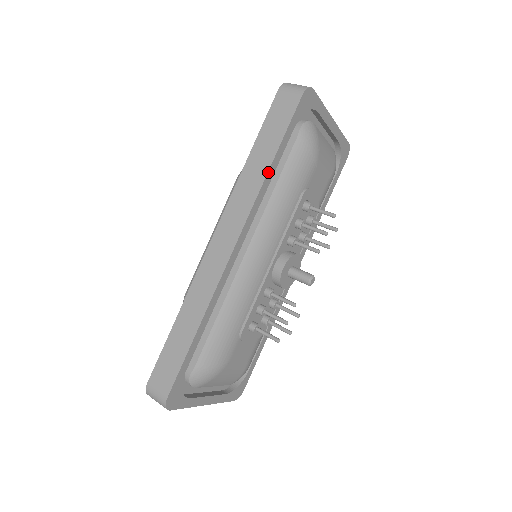
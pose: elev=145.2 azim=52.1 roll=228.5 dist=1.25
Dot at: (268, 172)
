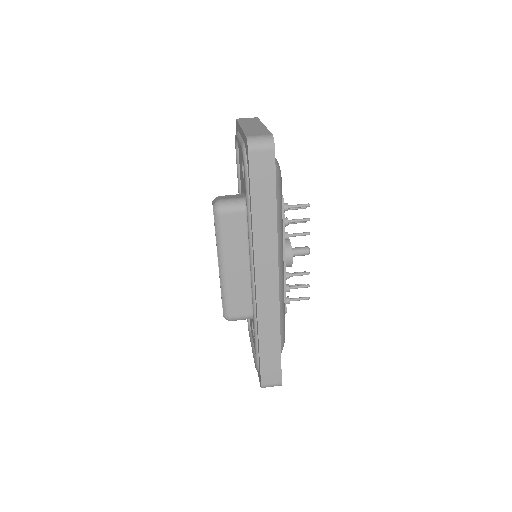
Dot at: occluded
